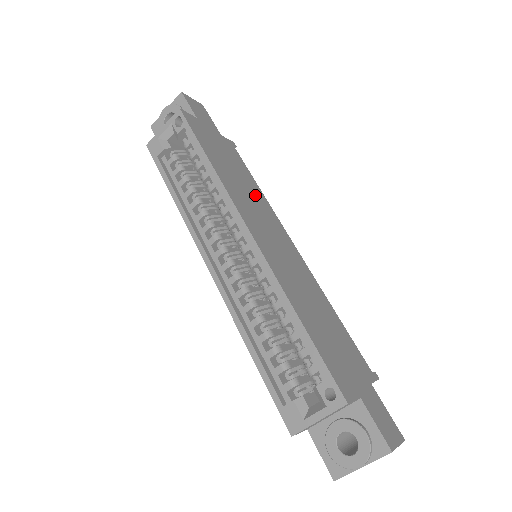
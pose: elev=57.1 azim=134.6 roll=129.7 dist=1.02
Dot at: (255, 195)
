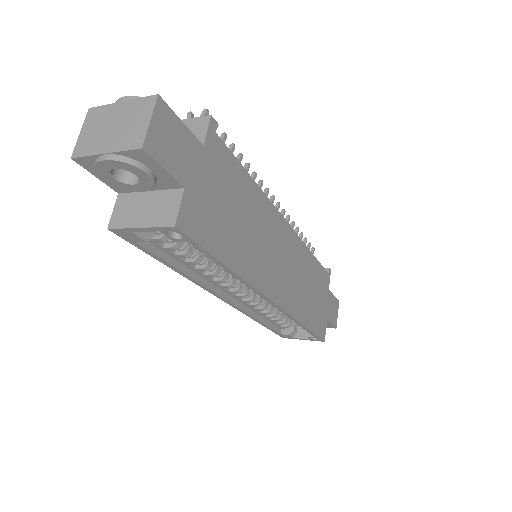
Dot at: (258, 216)
